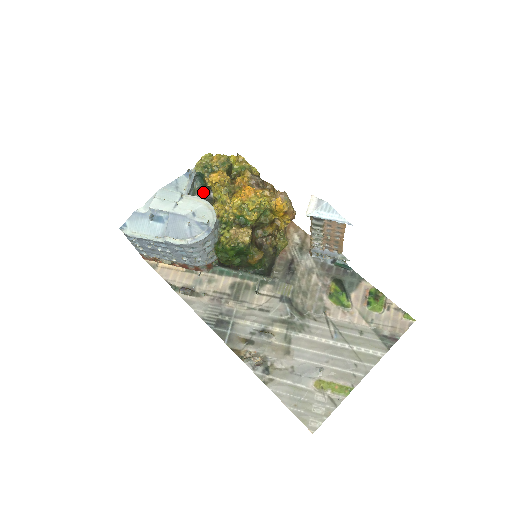
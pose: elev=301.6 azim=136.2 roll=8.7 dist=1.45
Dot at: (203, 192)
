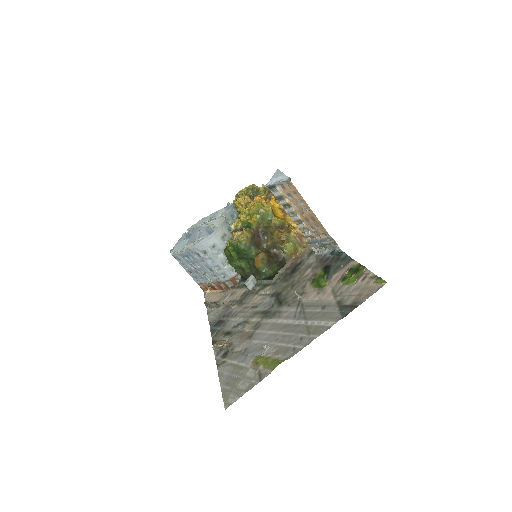
Dot at: occluded
